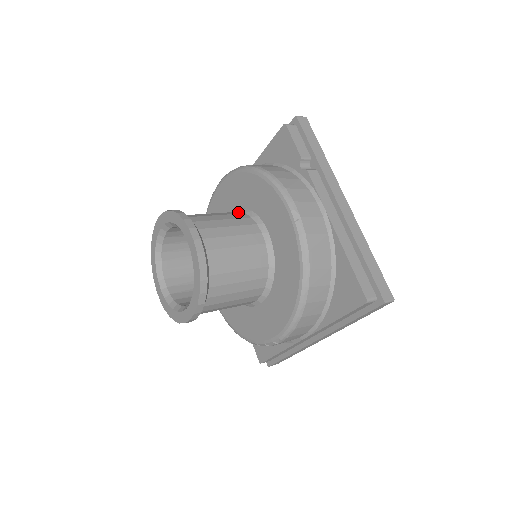
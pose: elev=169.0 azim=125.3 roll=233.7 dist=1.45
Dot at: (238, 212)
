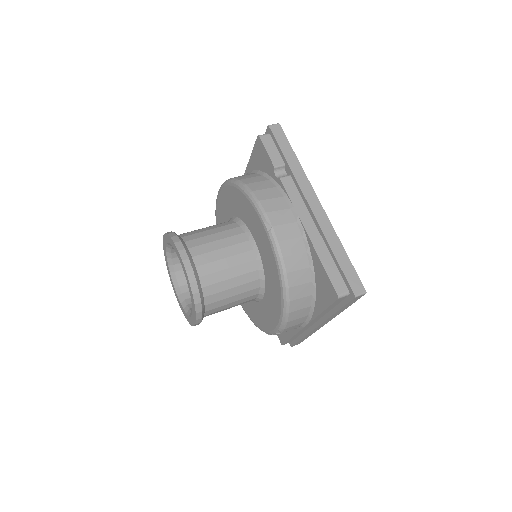
Dot at: (230, 222)
